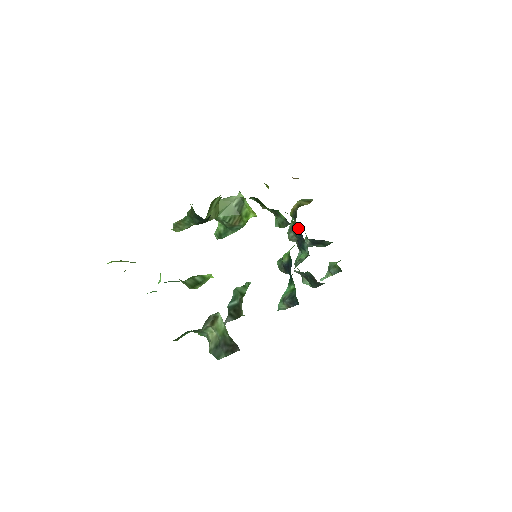
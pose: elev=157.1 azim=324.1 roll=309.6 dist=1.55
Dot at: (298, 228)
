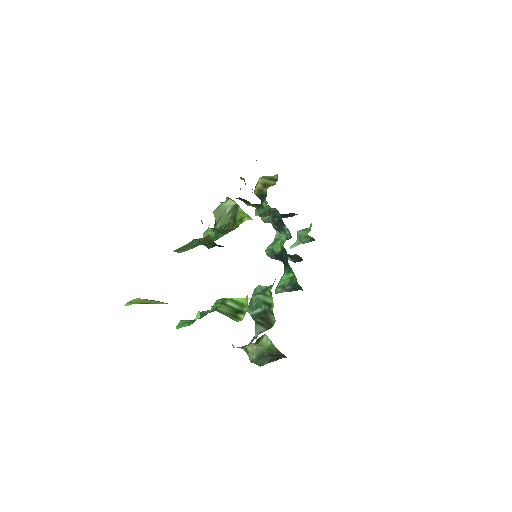
Dot at: (276, 213)
